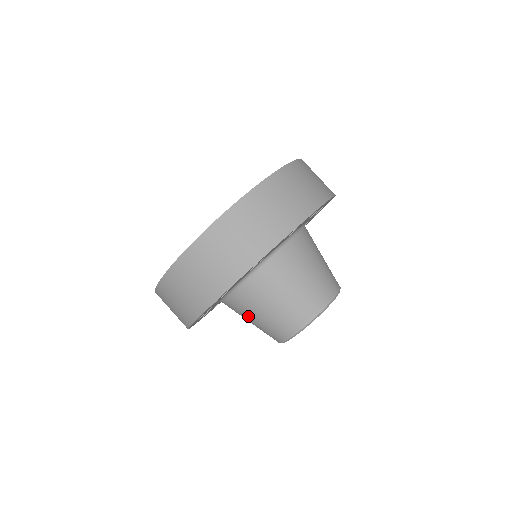
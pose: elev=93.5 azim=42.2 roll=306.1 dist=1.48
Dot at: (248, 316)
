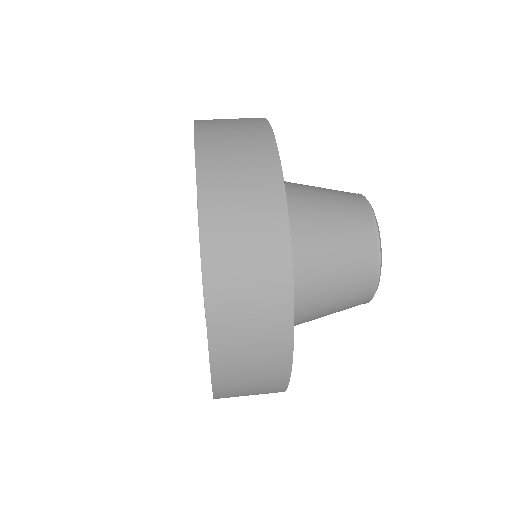
Dot at: (317, 207)
